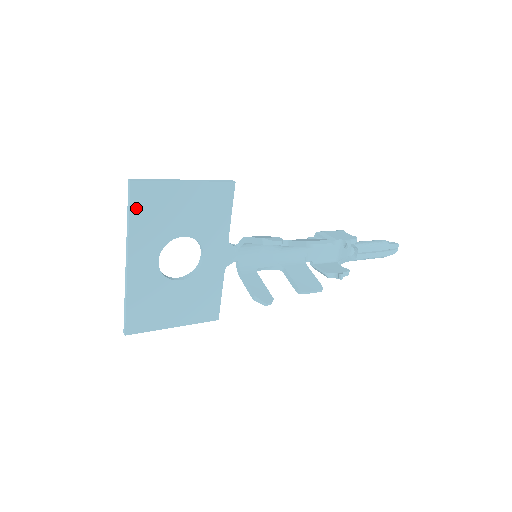
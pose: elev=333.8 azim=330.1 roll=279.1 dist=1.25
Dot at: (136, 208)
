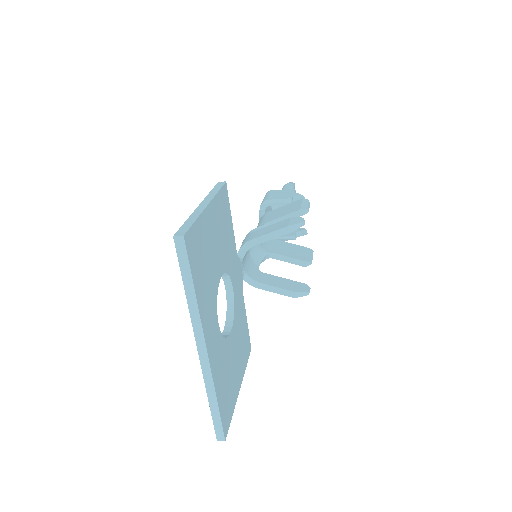
Dot at: (194, 271)
